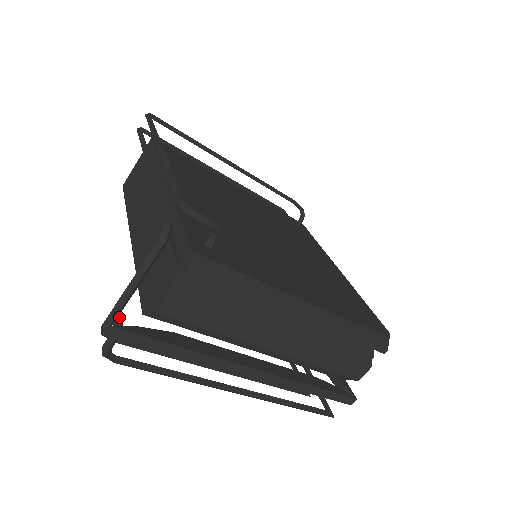
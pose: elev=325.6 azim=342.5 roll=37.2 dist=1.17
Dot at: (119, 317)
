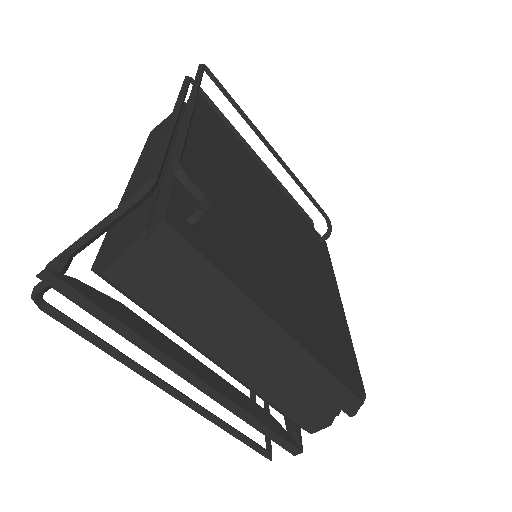
Dot at: (64, 263)
